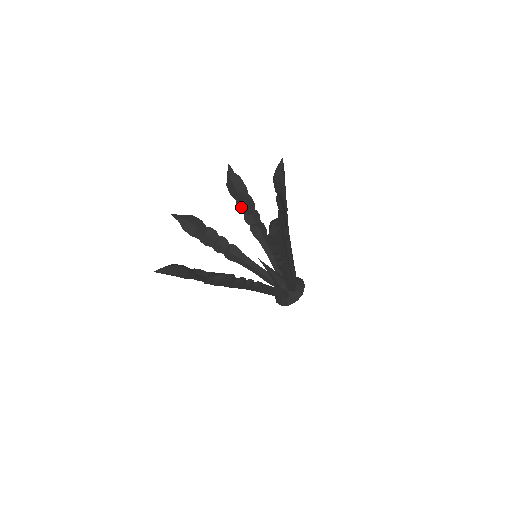
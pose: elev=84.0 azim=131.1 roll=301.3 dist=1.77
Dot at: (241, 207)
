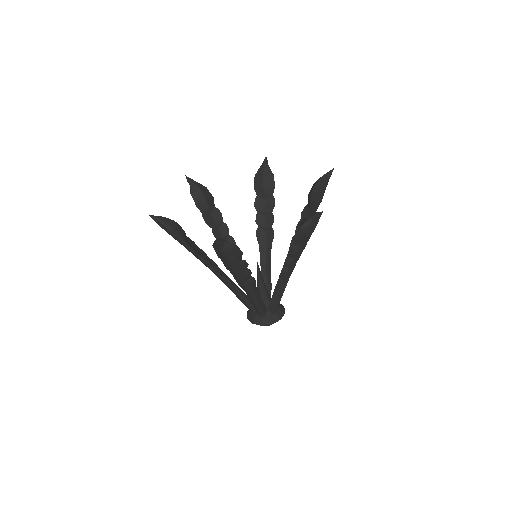
Dot at: (258, 204)
